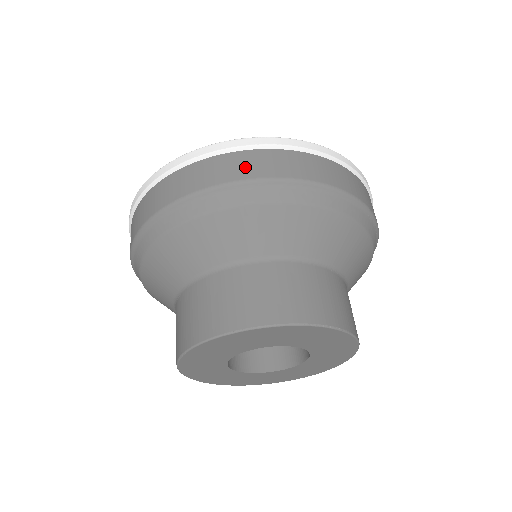
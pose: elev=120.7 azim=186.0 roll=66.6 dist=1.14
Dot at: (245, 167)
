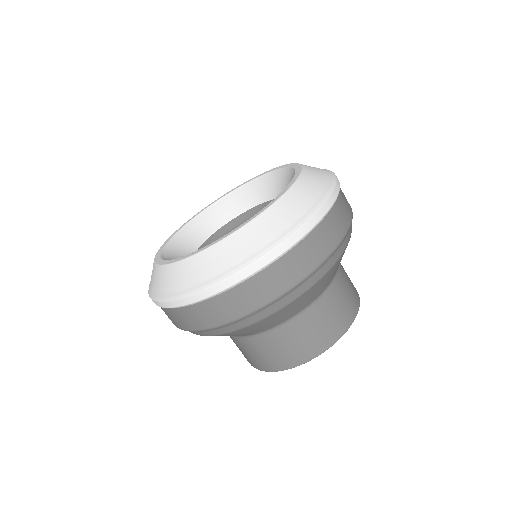
Dot at: (183, 322)
